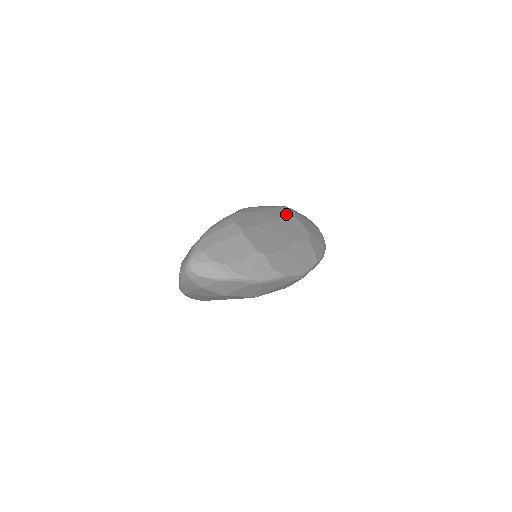
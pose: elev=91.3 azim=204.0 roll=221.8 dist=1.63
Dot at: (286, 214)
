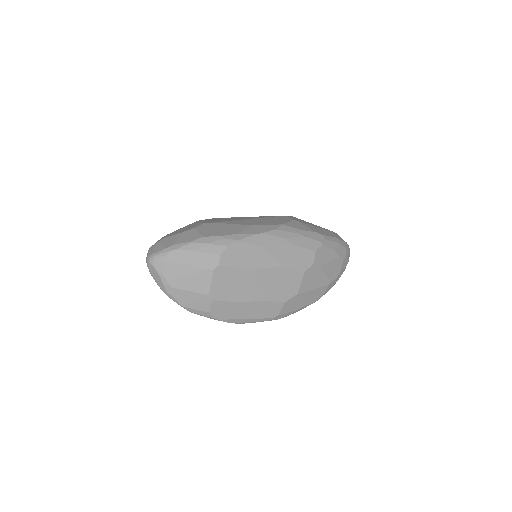
Dot at: (298, 263)
